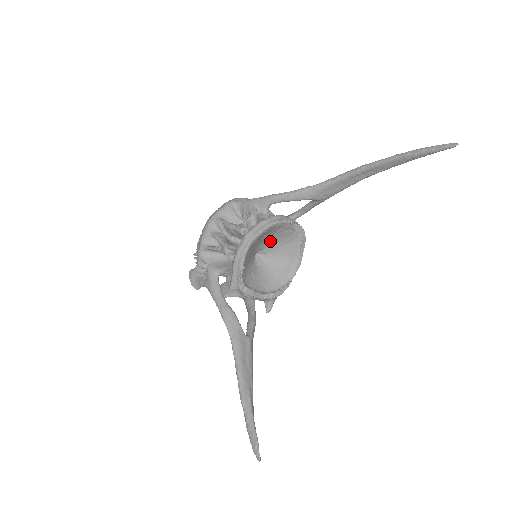
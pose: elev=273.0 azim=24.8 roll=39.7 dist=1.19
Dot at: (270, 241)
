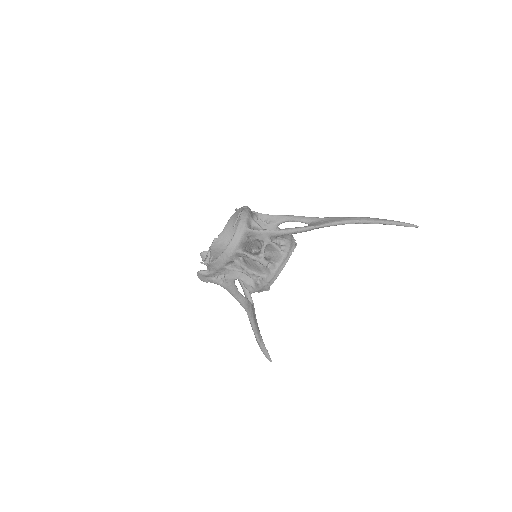
Dot at: occluded
